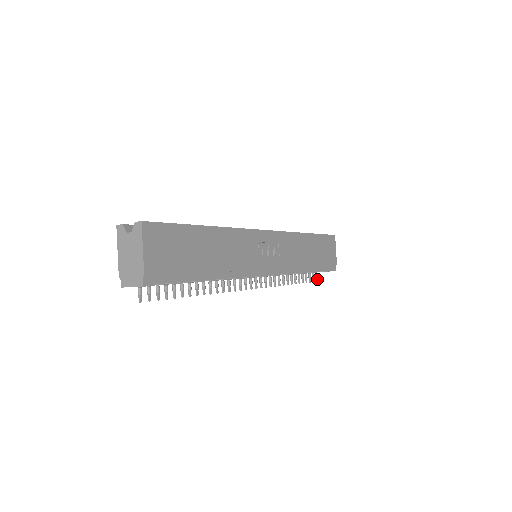
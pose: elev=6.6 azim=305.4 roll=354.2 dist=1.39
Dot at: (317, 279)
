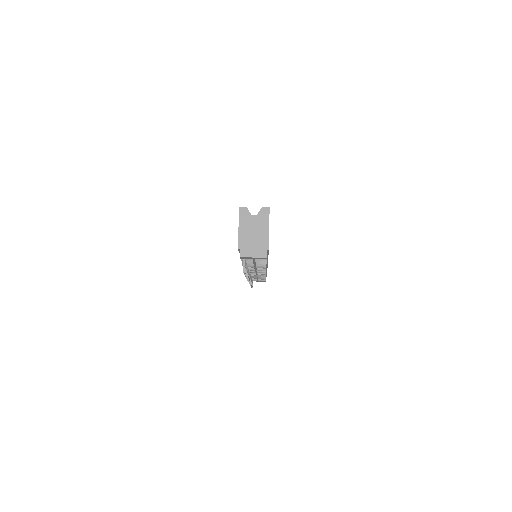
Dot at: occluded
